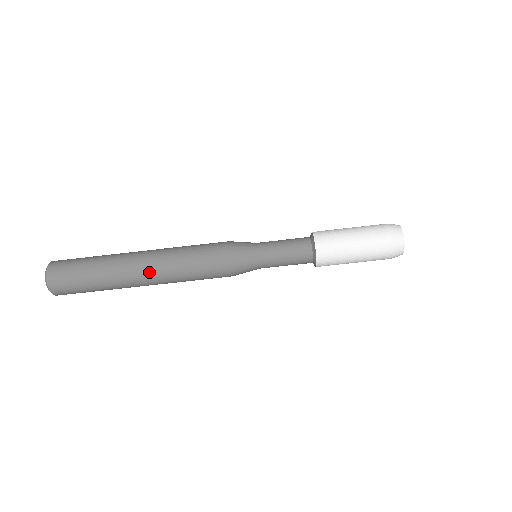
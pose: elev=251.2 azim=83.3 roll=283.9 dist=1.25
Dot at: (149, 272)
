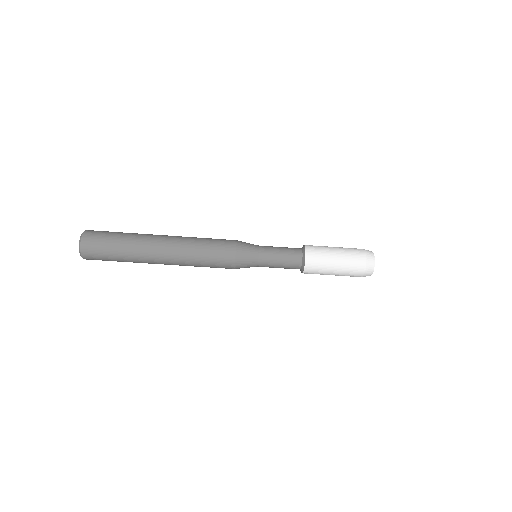
Dot at: (168, 262)
